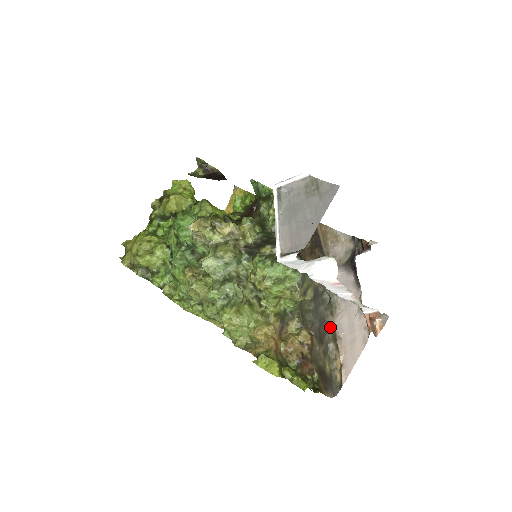
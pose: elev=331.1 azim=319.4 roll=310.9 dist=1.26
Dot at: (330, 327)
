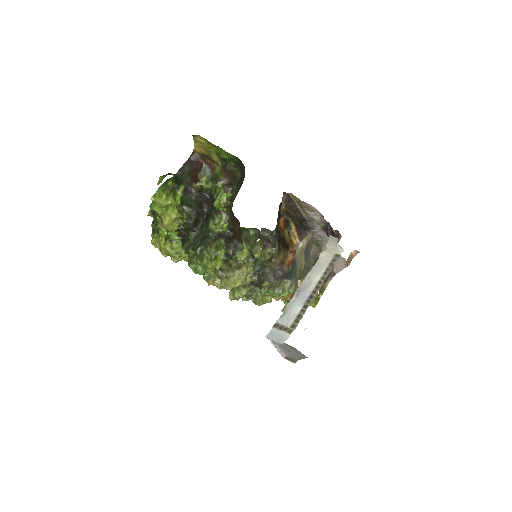
Dot at: occluded
